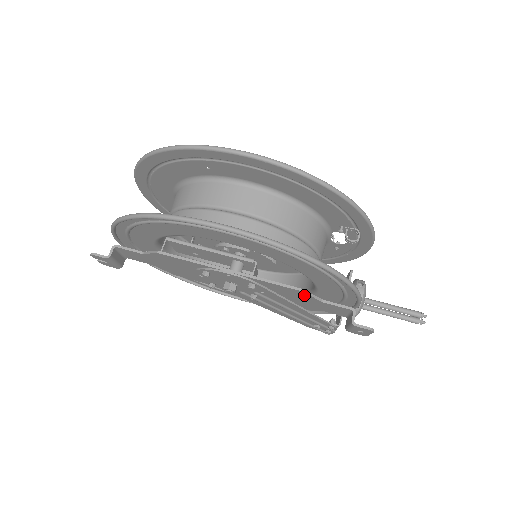
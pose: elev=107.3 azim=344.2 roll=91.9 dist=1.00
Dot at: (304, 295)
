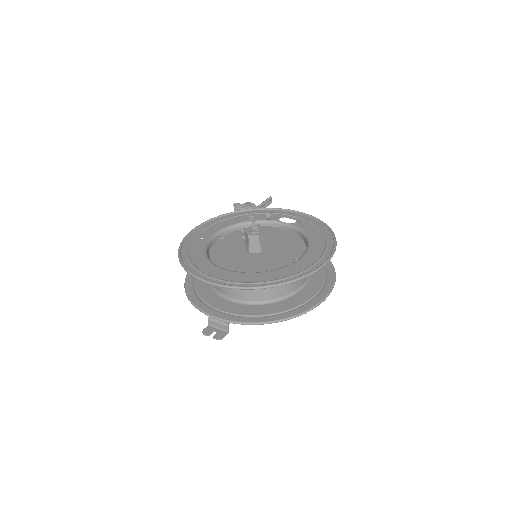
Dot at: occluded
